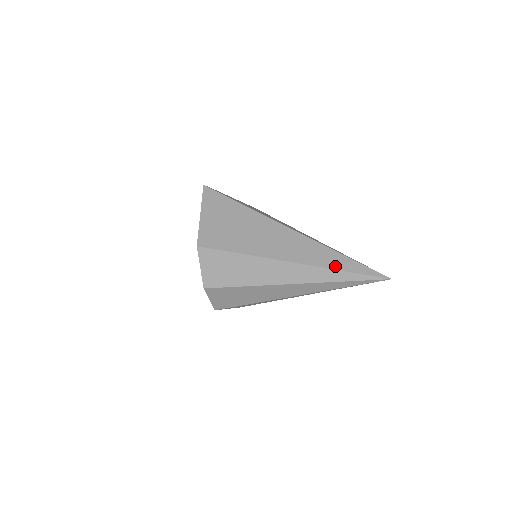
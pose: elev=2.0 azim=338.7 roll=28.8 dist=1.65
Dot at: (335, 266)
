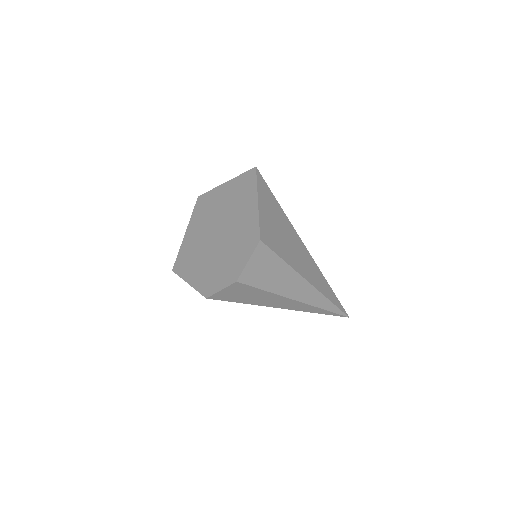
Dot at: (329, 297)
